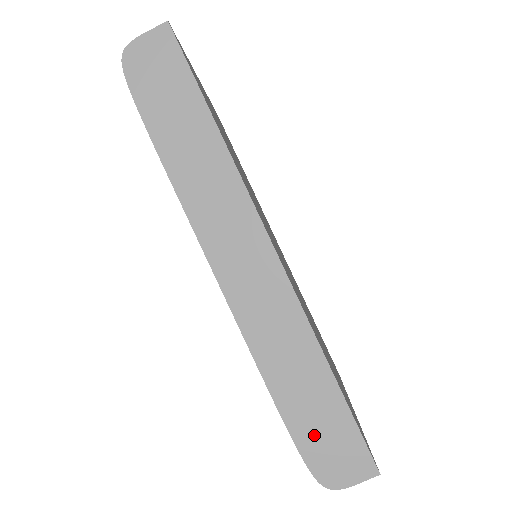
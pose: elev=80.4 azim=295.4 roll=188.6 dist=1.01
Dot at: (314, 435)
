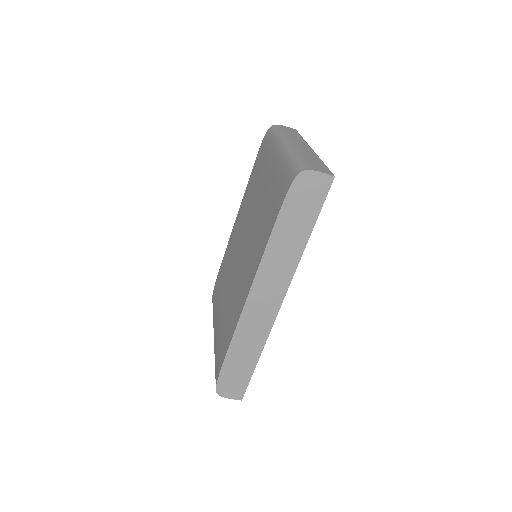
Dot at: (230, 375)
